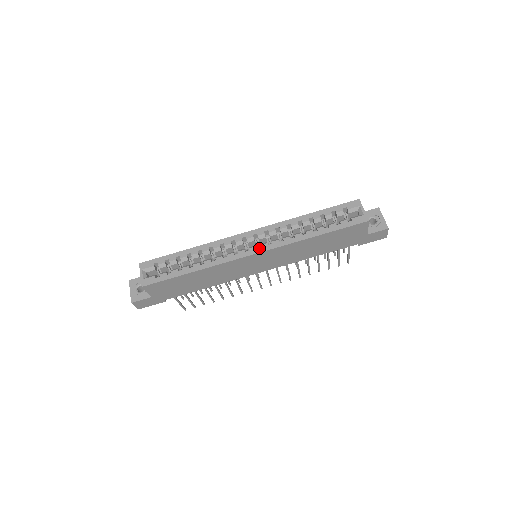
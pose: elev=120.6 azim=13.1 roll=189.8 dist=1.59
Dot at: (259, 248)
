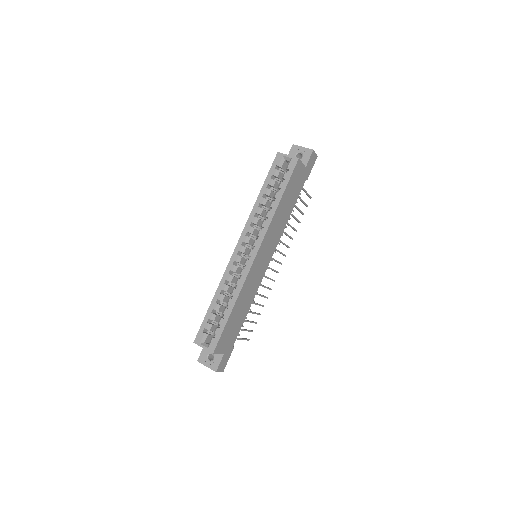
Dot at: (255, 248)
